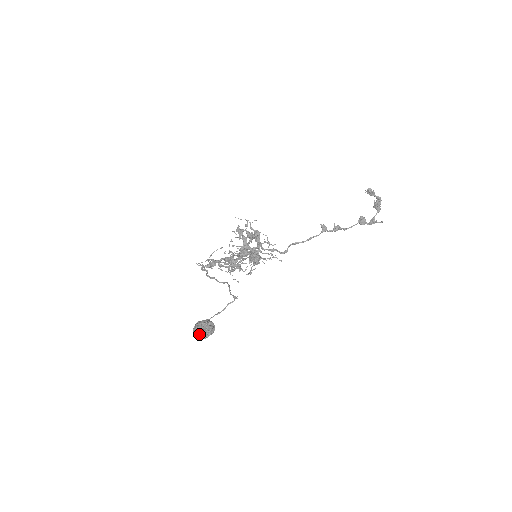
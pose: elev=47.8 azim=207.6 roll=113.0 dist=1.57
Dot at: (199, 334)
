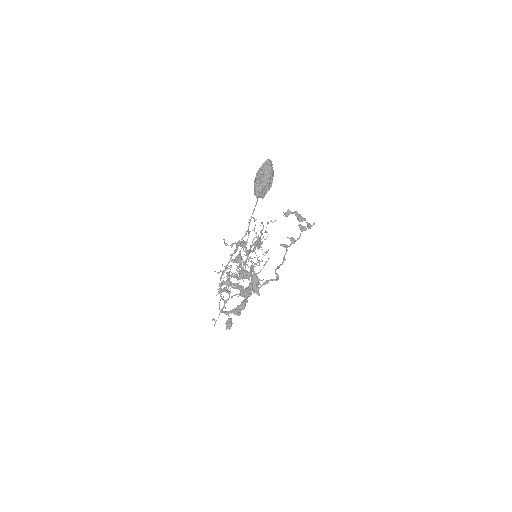
Dot at: (263, 167)
